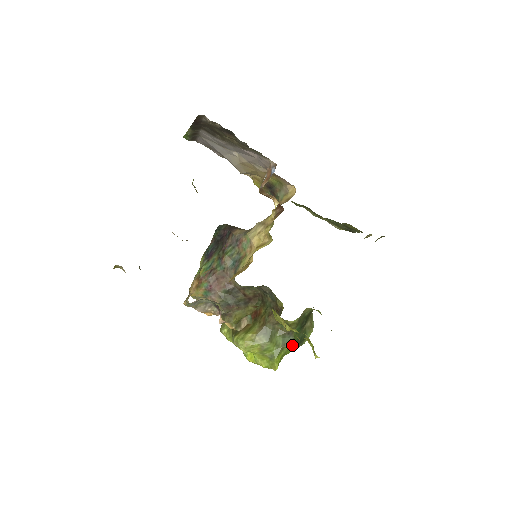
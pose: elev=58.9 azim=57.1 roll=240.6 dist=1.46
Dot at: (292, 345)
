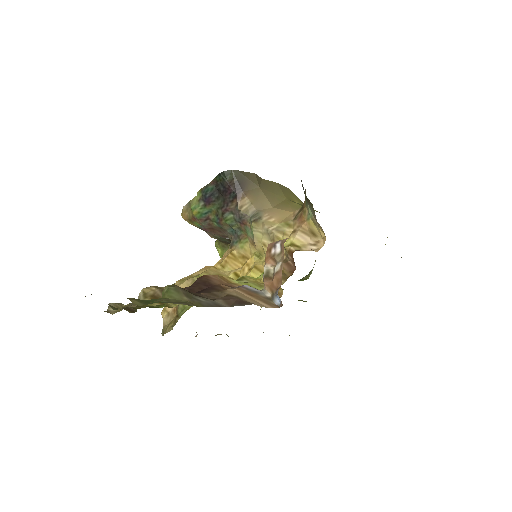
Dot at: occluded
